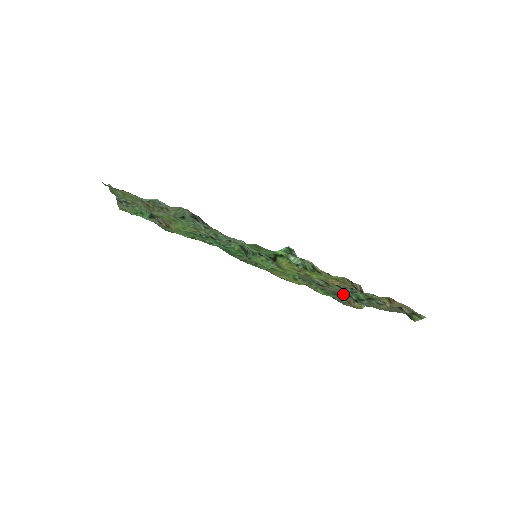
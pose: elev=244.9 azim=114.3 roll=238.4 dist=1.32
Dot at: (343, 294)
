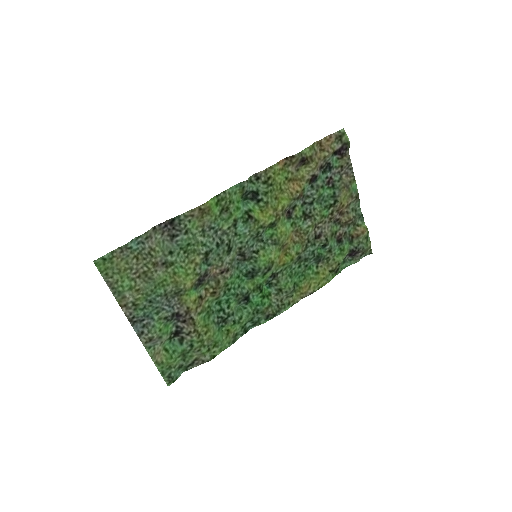
Dot at: (339, 228)
